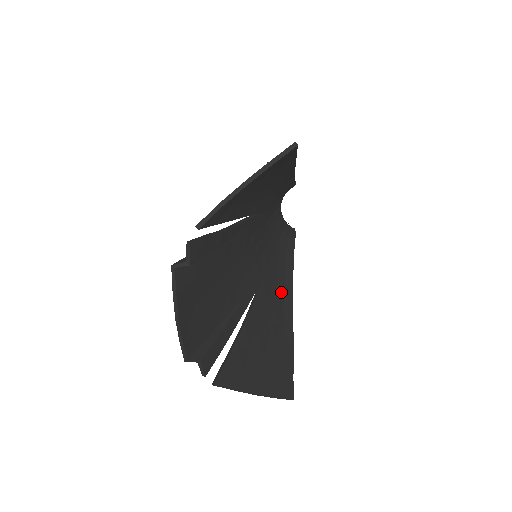
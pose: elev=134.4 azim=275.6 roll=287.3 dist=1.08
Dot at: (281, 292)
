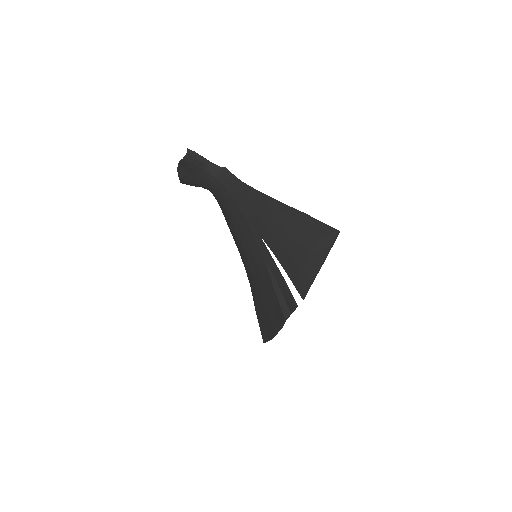
Dot at: occluded
